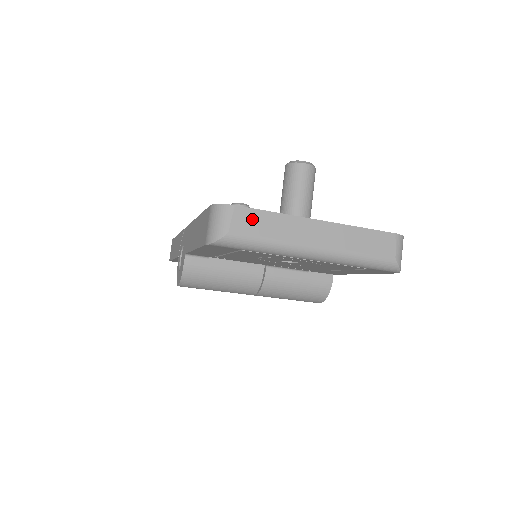
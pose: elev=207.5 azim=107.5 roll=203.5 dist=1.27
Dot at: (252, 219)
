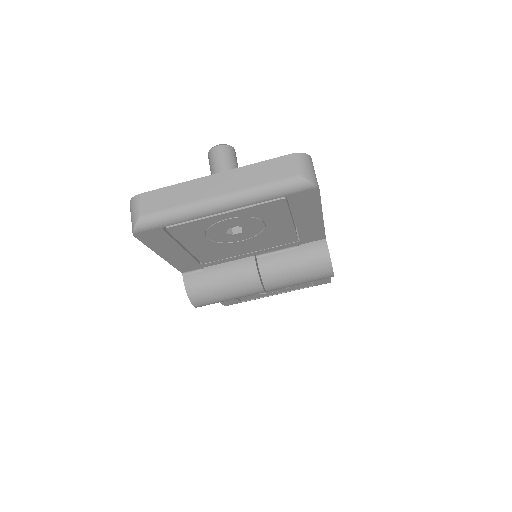
Dot at: (156, 198)
